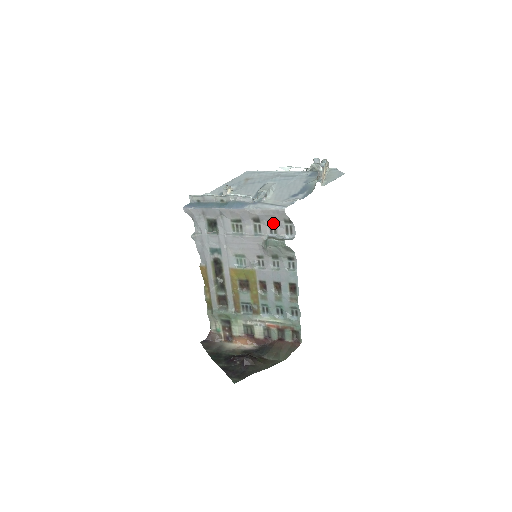
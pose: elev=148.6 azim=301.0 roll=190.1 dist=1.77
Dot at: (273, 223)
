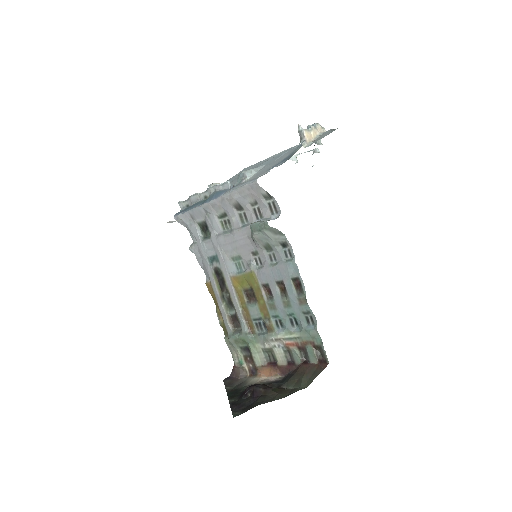
Dot at: (256, 205)
